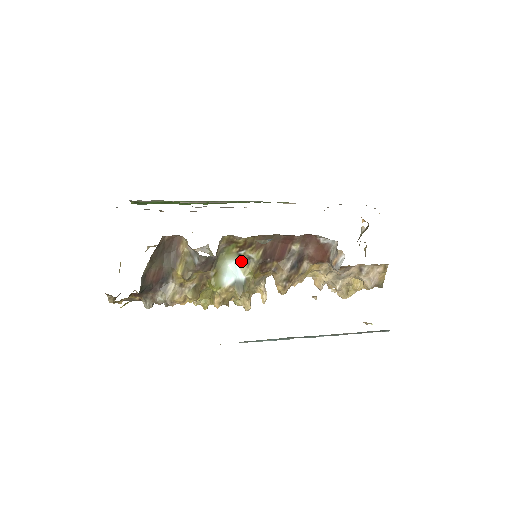
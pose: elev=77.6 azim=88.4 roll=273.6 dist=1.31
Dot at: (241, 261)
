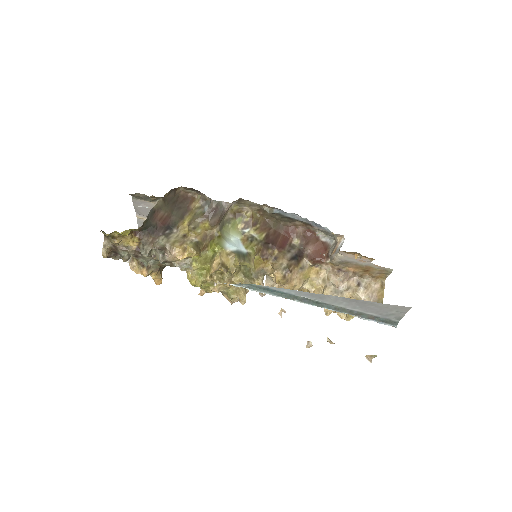
Dot at: (244, 240)
